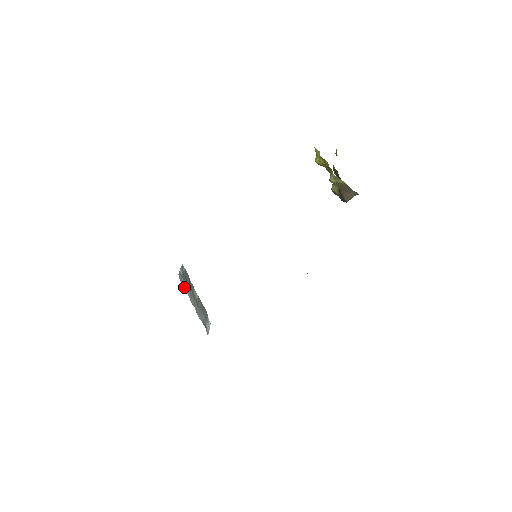
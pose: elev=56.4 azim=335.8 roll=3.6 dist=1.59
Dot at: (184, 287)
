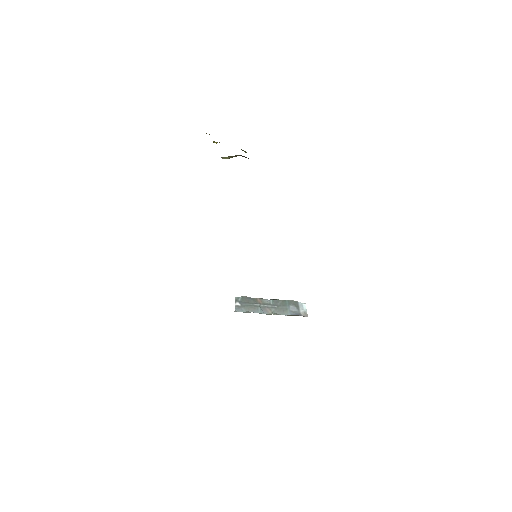
Dot at: (250, 311)
